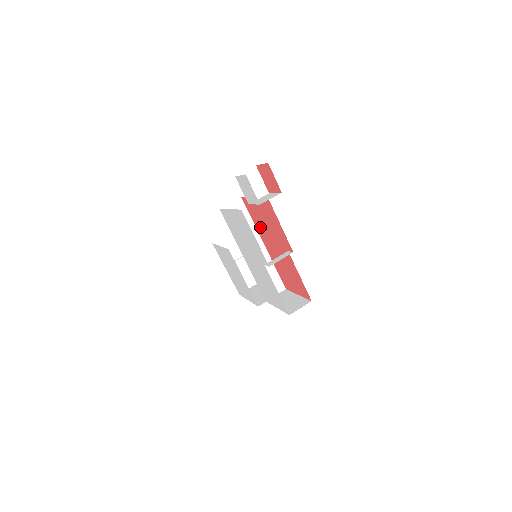
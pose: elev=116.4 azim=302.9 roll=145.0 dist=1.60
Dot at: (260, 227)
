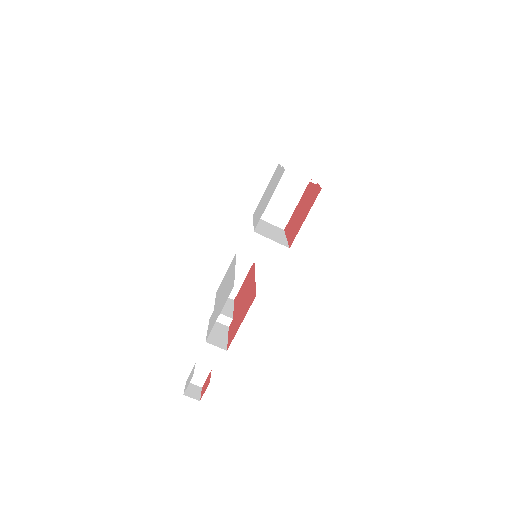
Dot at: (250, 294)
